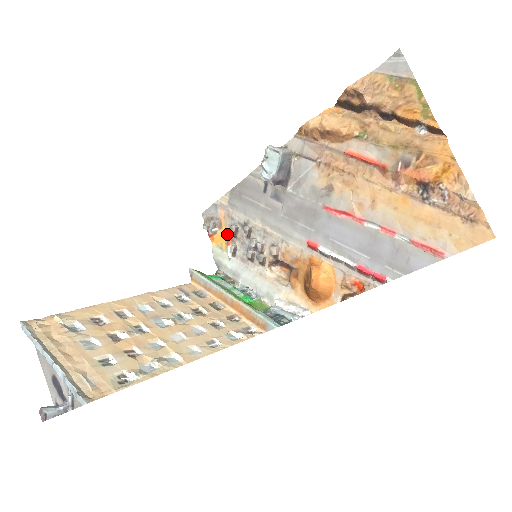
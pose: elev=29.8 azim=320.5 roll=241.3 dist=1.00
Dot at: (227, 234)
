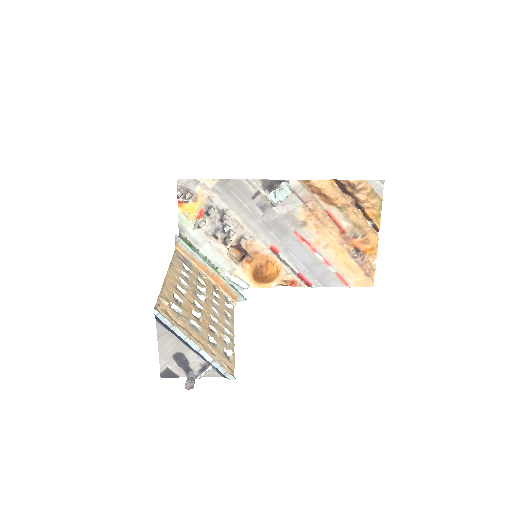
Dot at: (200, 209)
